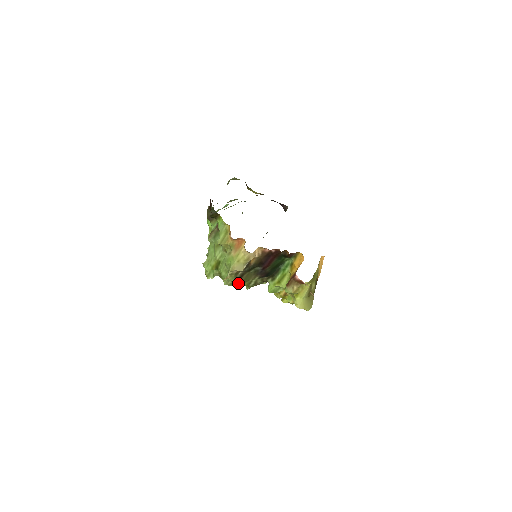
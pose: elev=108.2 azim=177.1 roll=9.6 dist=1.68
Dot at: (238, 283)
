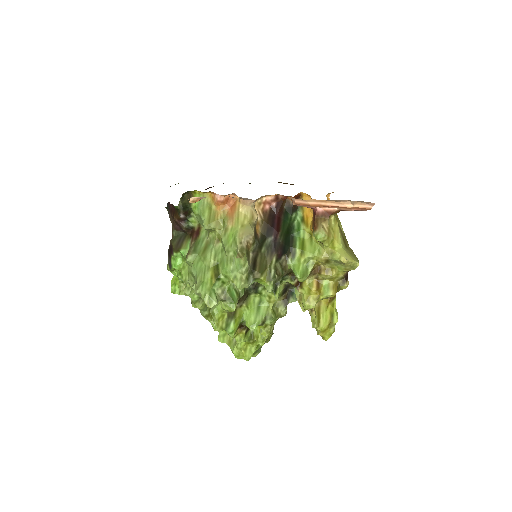
Dot at: (251, 327)
